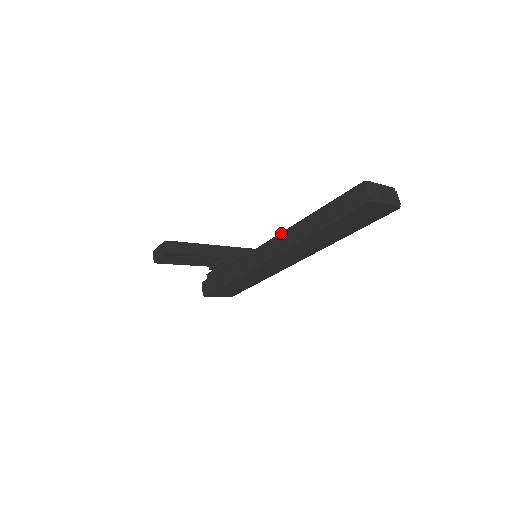
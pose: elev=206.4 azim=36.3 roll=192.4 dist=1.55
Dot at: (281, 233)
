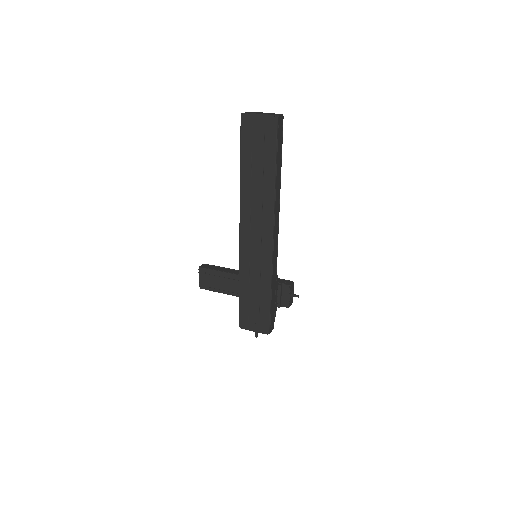
Dot at: occluded
